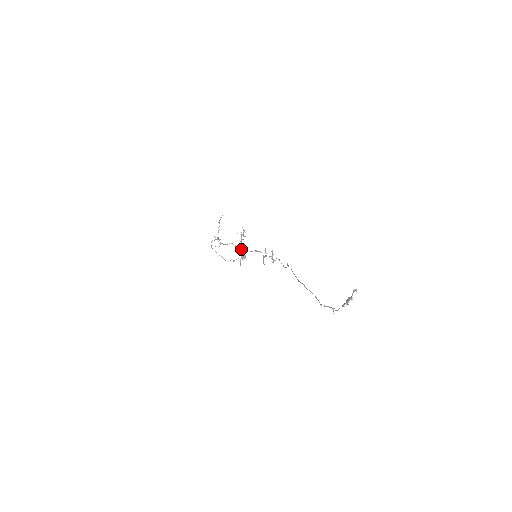
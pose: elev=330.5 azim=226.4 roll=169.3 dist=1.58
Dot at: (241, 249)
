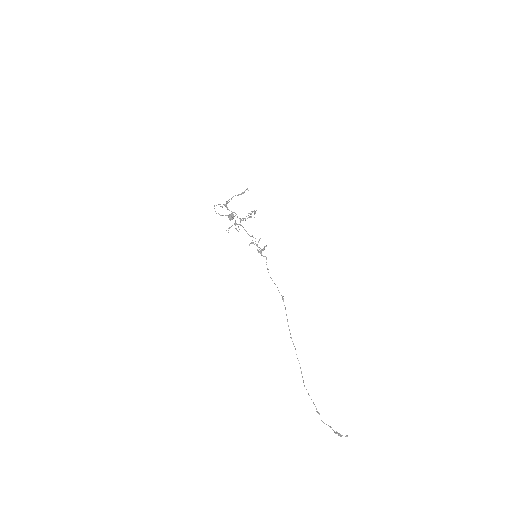
Dot at: occluded
